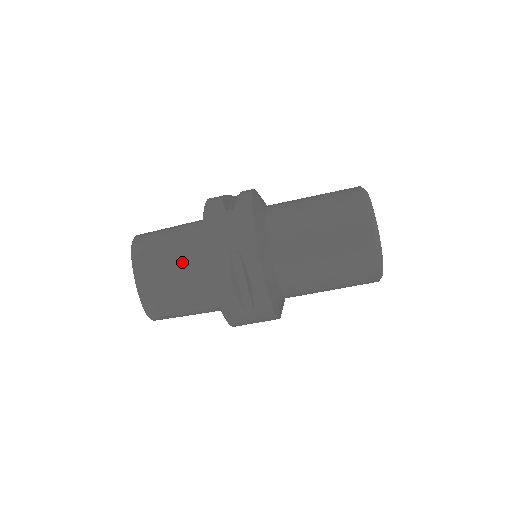
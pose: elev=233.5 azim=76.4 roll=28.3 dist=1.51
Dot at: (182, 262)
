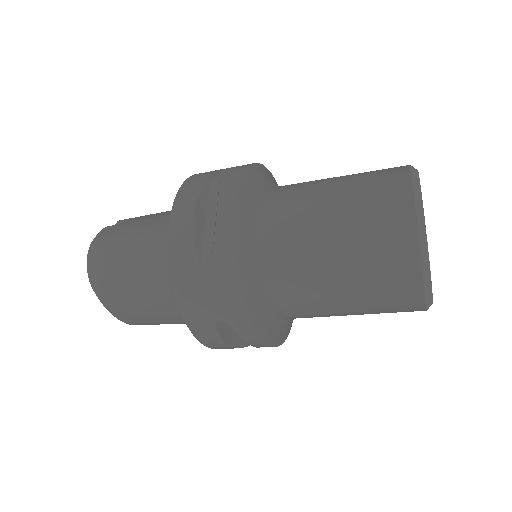
Dot at: (159, 301)
